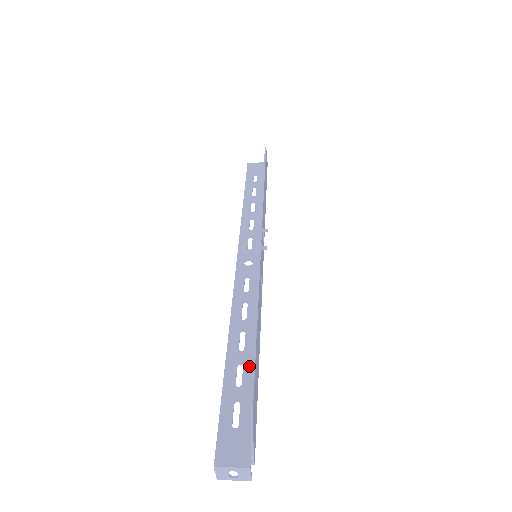
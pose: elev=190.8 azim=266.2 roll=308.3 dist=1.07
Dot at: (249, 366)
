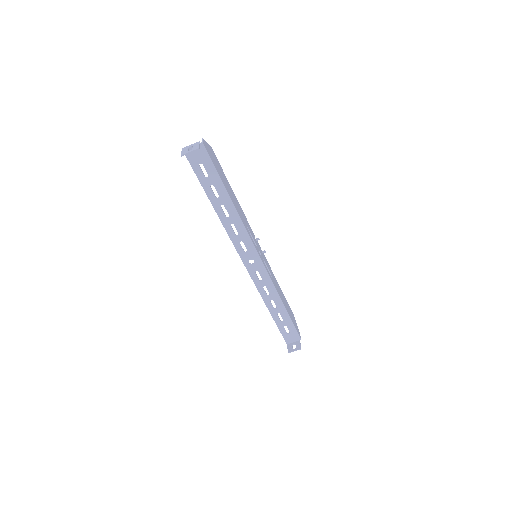
Dot at: (222, 194)
